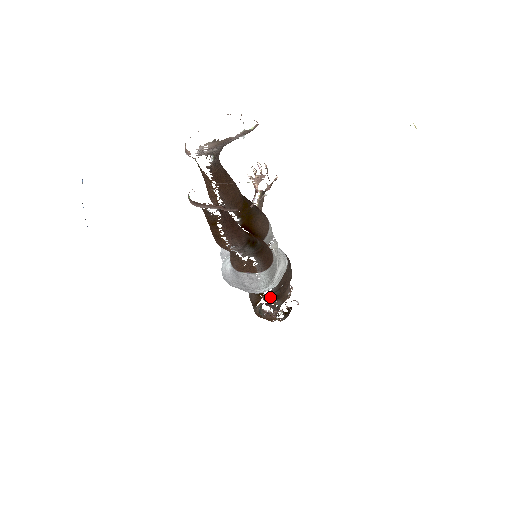
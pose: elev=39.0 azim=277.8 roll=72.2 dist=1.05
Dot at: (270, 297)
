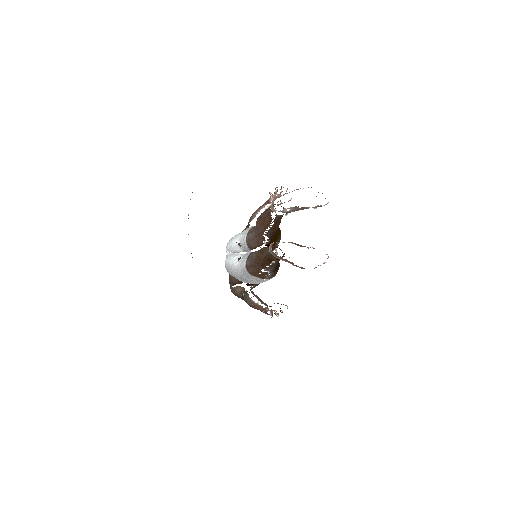
Dot at: occluded
